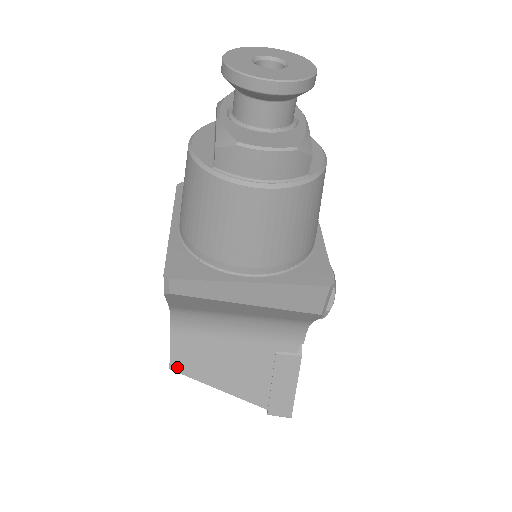
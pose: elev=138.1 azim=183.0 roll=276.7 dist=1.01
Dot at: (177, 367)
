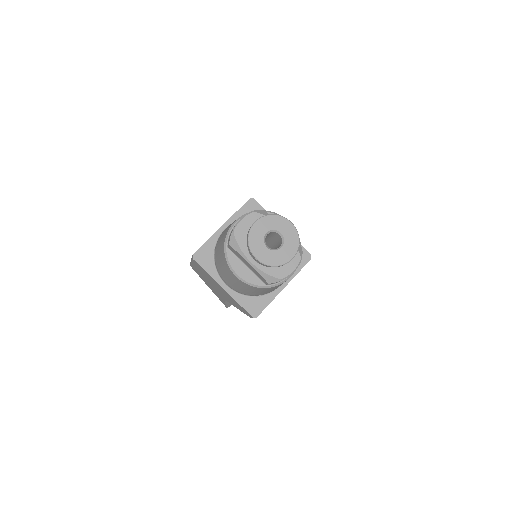
Dot at: (230, 305)
